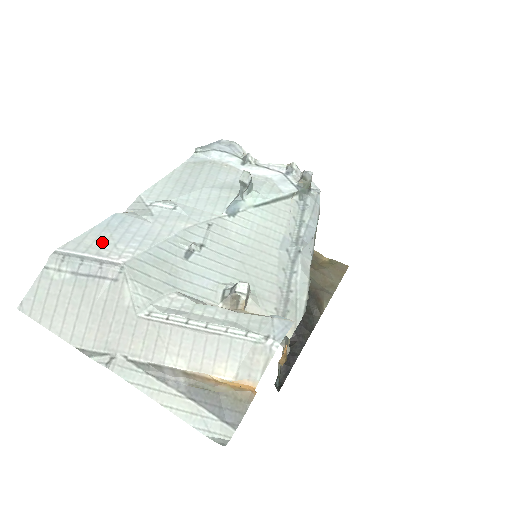
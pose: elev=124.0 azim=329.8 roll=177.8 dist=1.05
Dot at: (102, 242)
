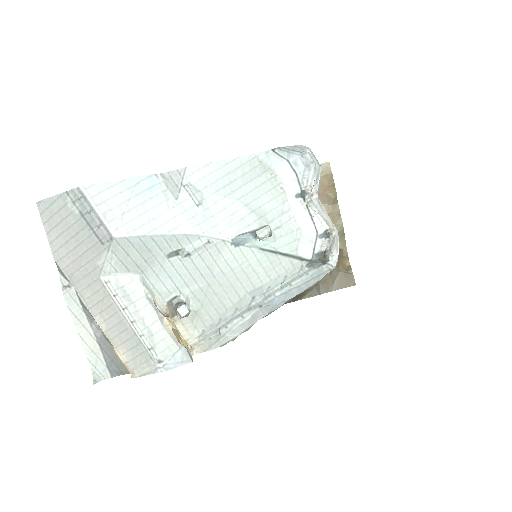
Dot at: (117, 203)
